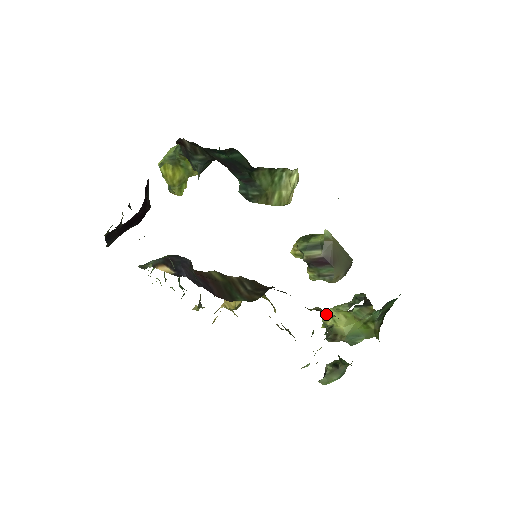
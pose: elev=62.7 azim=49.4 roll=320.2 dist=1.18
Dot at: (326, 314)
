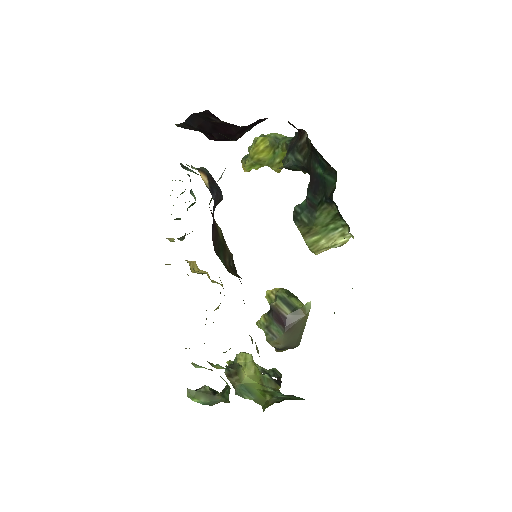
Dot at: (256, 346)
